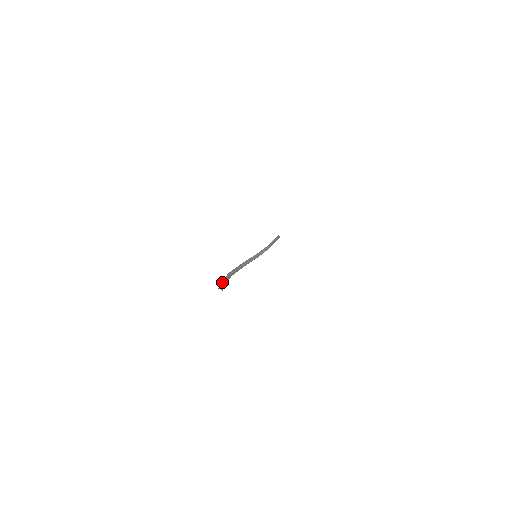
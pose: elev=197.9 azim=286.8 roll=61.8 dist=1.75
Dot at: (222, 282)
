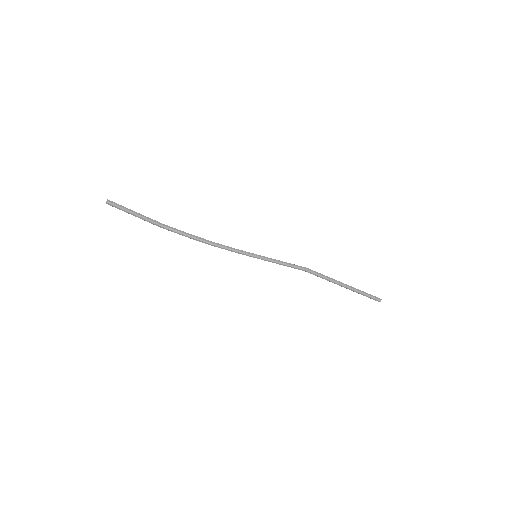
Dot at: (128, 210)
